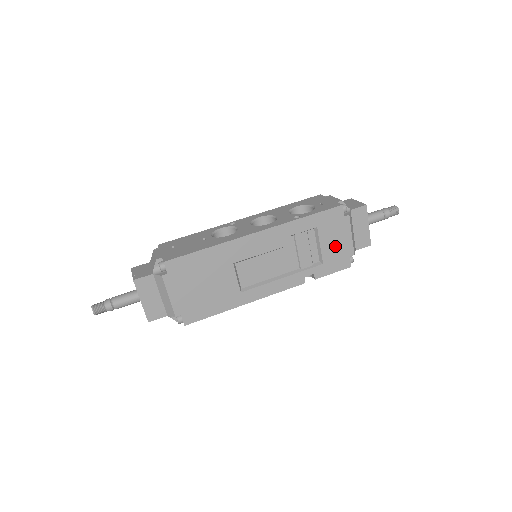
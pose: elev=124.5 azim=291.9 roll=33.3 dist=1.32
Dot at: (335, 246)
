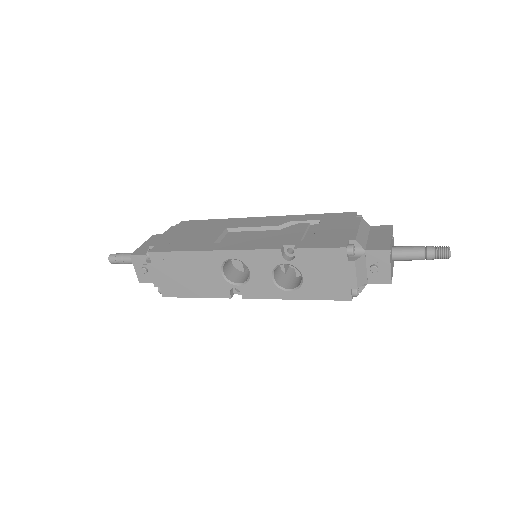
Dot at: (334, 232)
